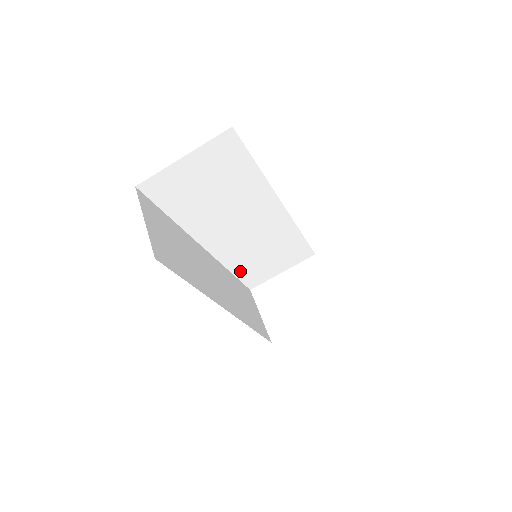
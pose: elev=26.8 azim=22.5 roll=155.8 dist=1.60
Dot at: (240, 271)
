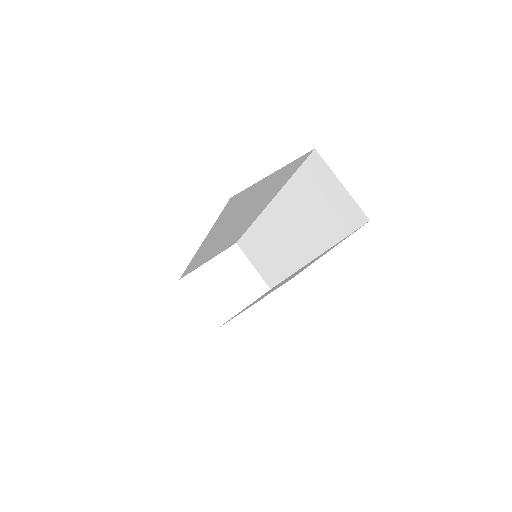
Dot at: (192, 264)
